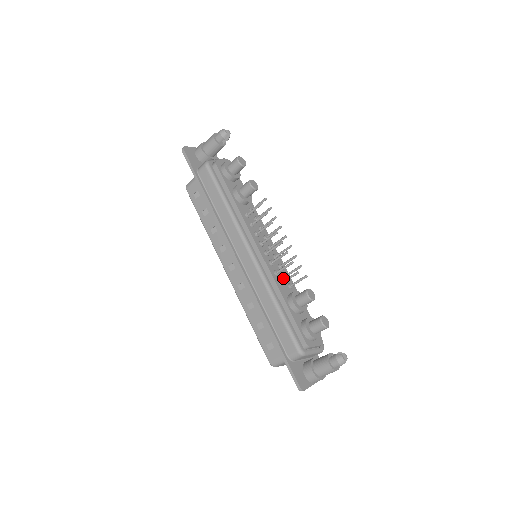
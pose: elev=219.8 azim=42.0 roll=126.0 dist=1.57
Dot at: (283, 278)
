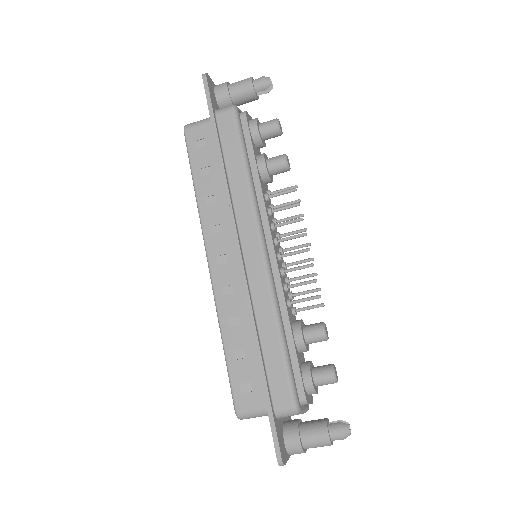
Dot at: (288, 297)
